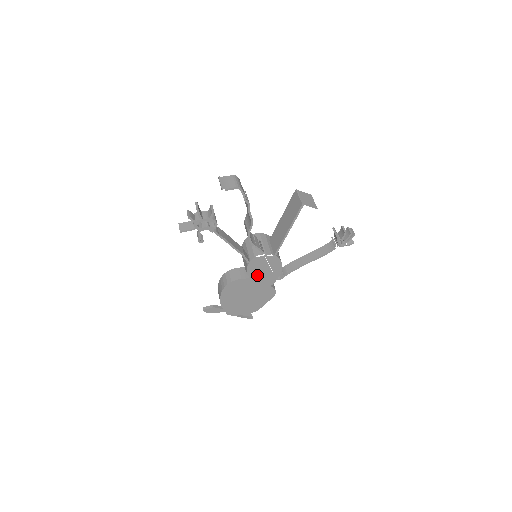
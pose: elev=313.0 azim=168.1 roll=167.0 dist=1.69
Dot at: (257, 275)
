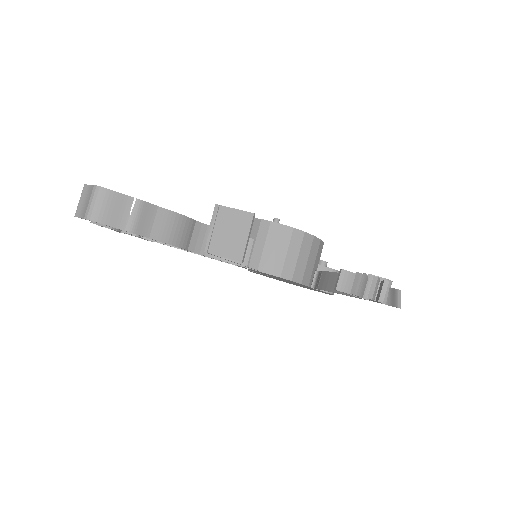
Dot at: occluded
